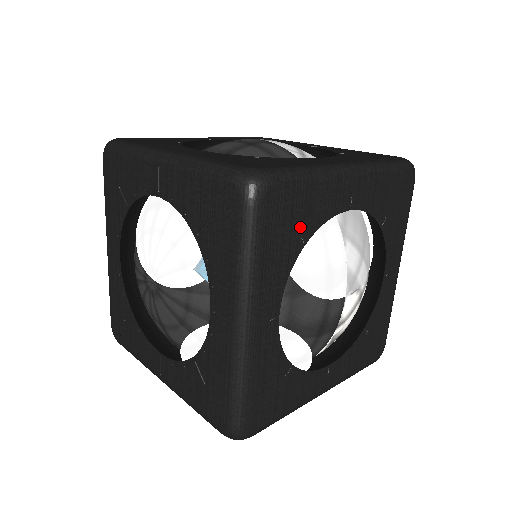
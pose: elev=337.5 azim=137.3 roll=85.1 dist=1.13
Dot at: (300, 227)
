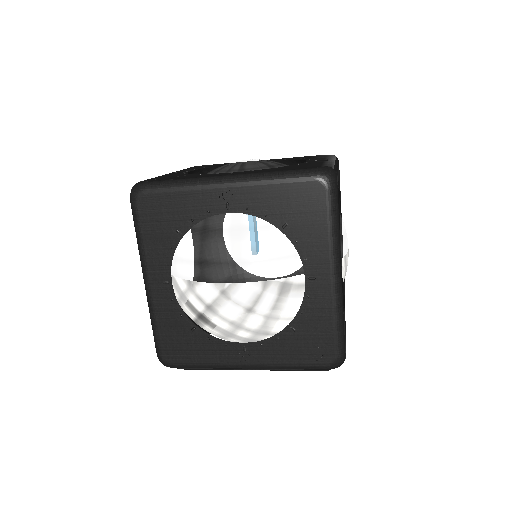
Dot at: occluded
